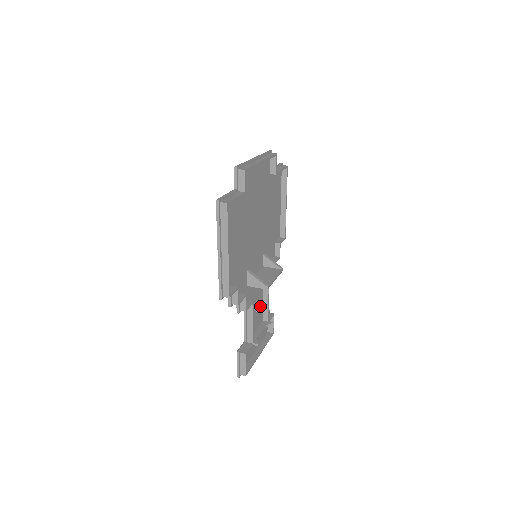
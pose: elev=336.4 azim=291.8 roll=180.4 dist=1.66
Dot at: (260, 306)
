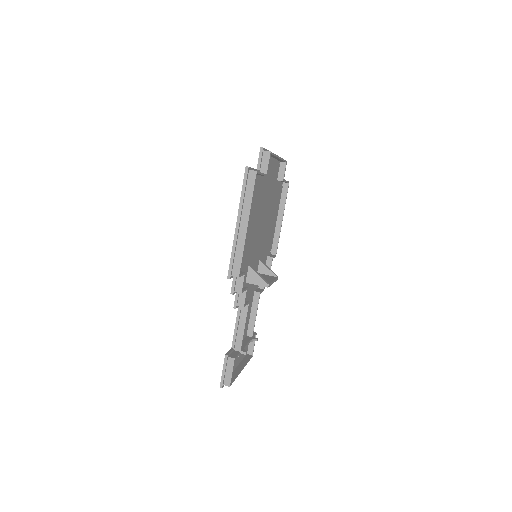
Dot at: (248, 317)
